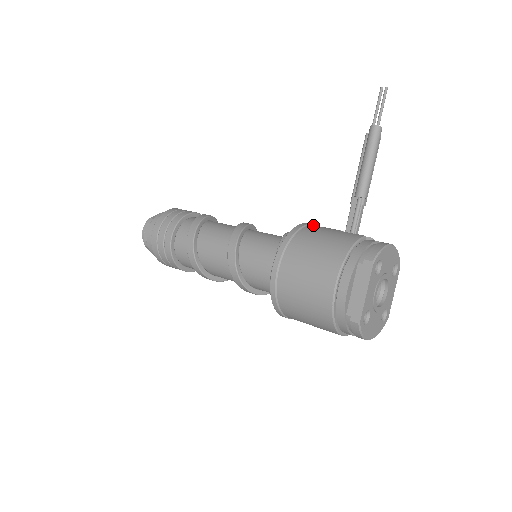
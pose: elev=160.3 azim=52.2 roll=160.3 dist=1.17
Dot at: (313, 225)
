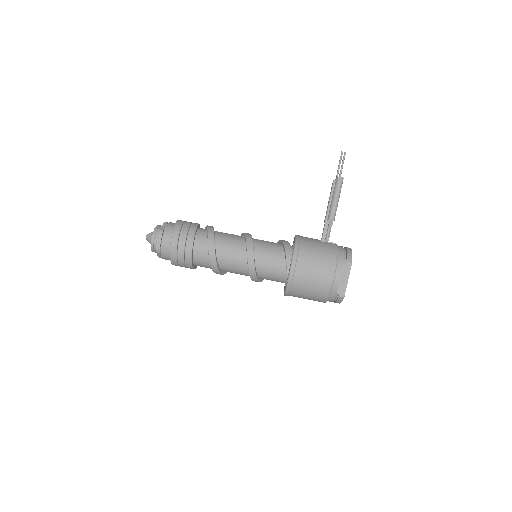
Dot at: (302, 237)
